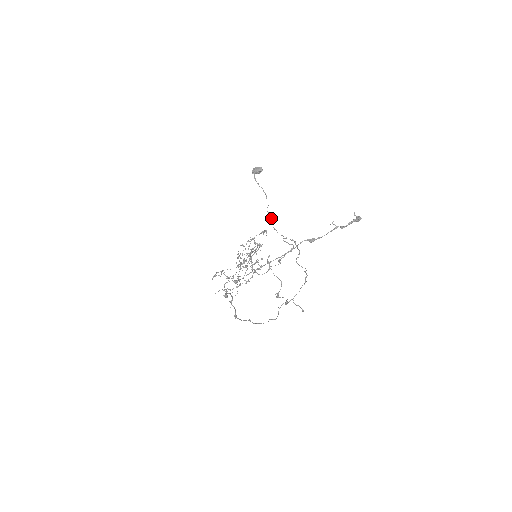
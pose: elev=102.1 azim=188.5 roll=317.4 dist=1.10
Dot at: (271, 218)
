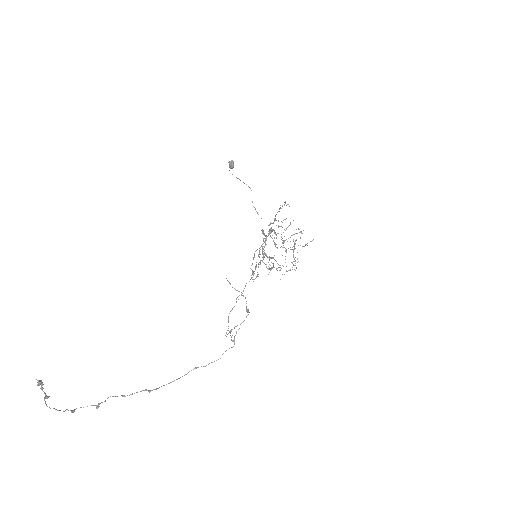
Dot at: (255, 209)
